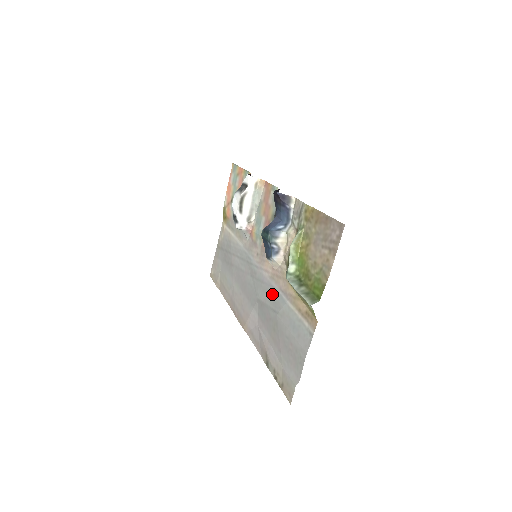
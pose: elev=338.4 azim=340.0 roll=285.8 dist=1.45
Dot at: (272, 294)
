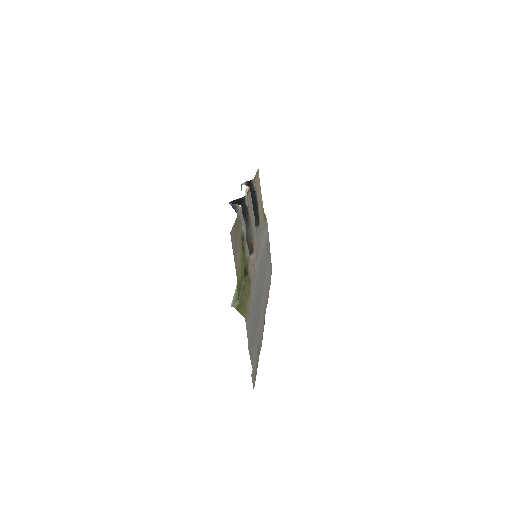
Dot at: (255, 291)
